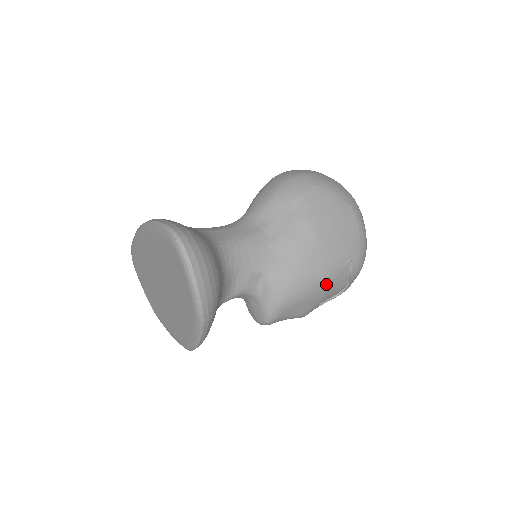
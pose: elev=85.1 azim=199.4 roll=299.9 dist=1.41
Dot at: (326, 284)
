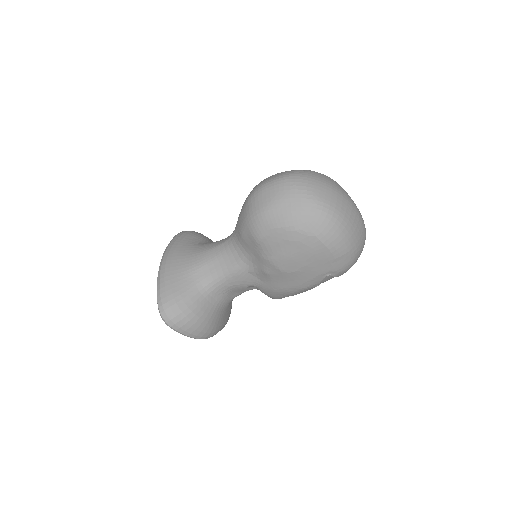
Dot at: (310, 288)
